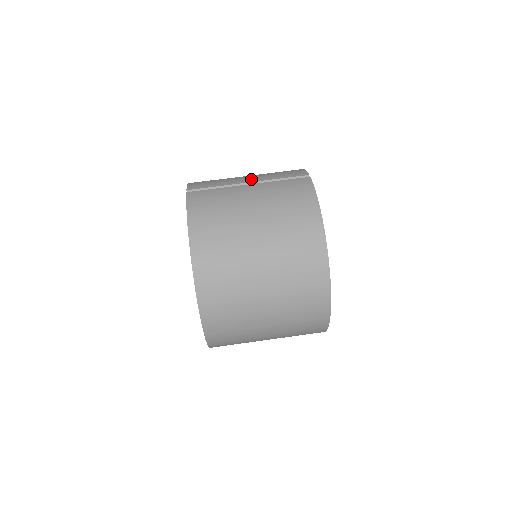
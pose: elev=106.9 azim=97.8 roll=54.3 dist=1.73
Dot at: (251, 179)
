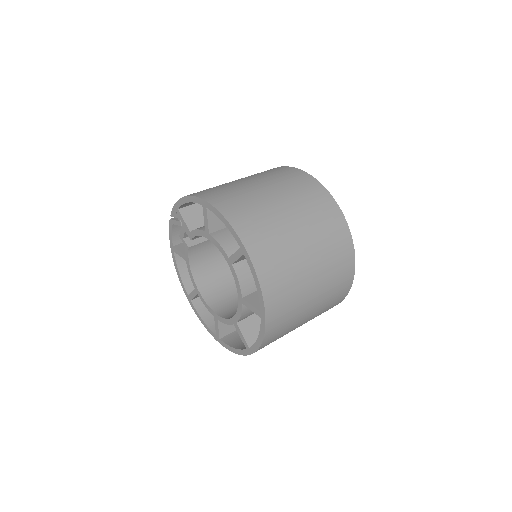
Dot at: occluded
